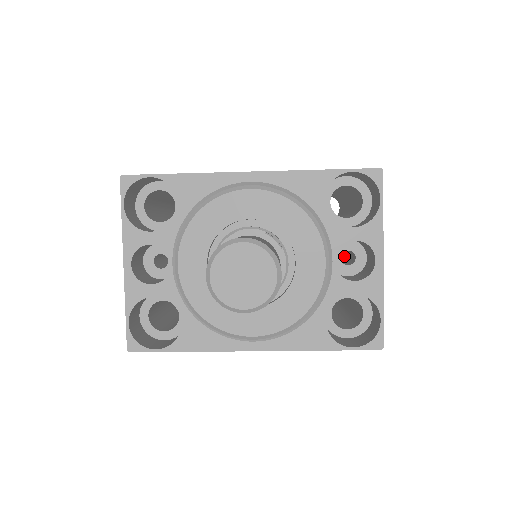
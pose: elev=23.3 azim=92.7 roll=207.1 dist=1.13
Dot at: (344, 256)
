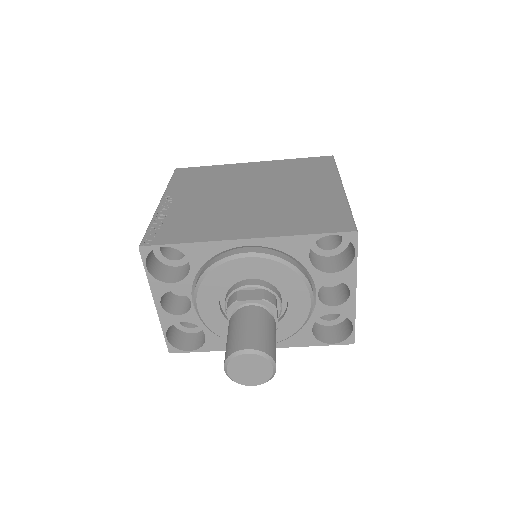
Dot at: occluded
